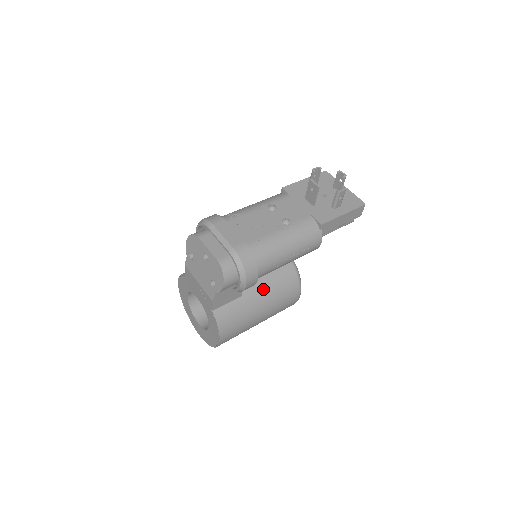
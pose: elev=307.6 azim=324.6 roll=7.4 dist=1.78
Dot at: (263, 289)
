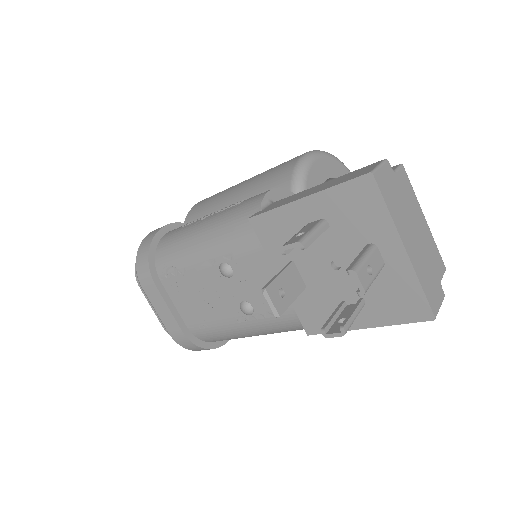
Dot at: occluded
